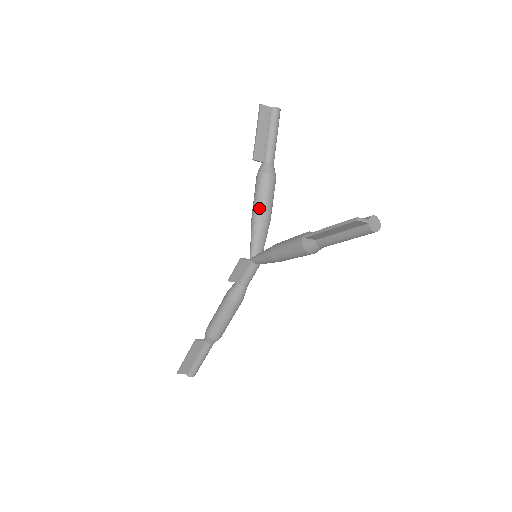
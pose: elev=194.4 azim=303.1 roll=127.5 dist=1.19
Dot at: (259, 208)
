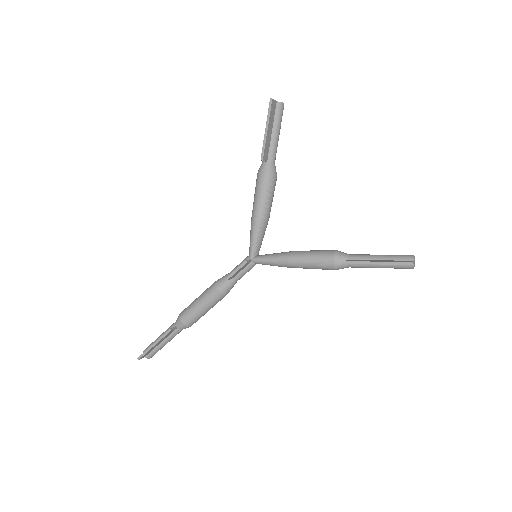
Dot at: (264, 211)
